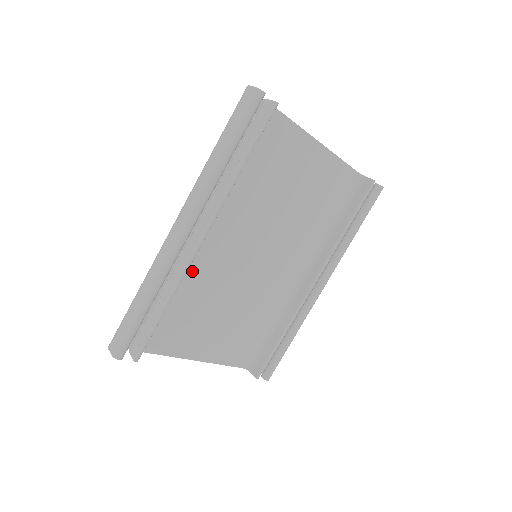
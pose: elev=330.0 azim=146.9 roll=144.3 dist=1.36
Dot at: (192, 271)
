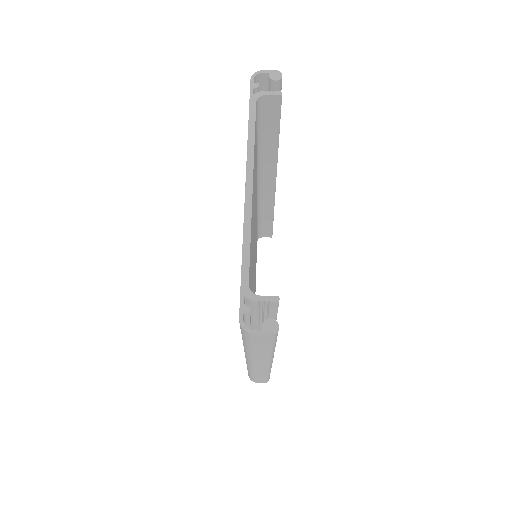
Dot at: occluded
